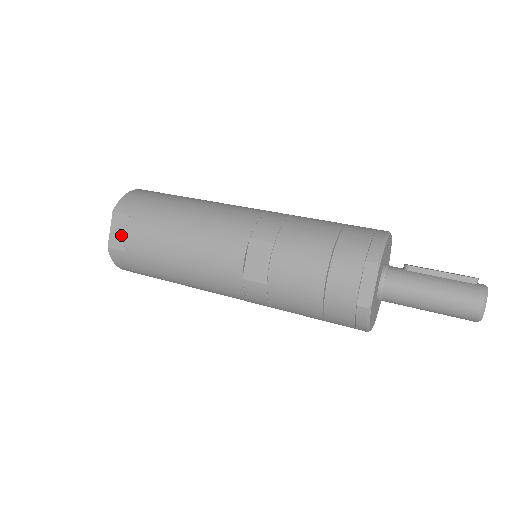
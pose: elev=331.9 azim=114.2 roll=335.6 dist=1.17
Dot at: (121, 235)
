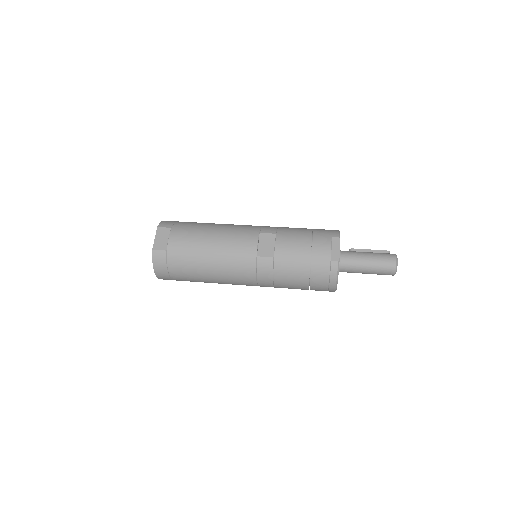
Dot at: (164, 241)
